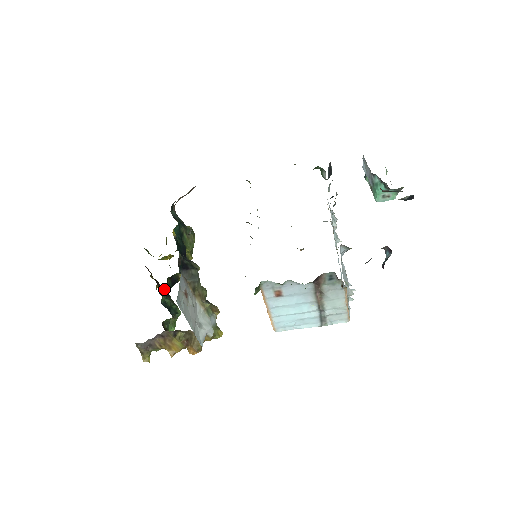
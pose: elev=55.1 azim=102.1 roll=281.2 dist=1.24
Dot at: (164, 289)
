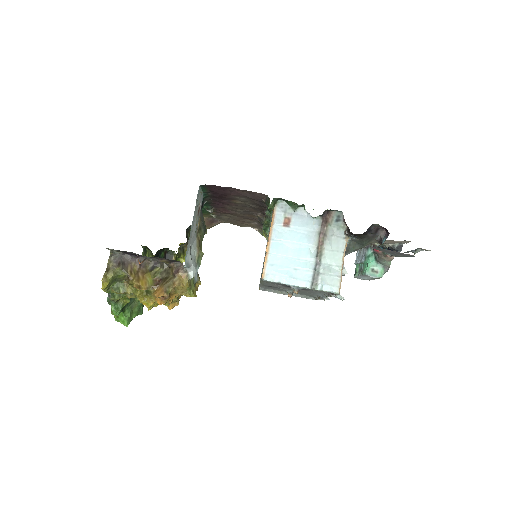
Dot at: (157, 253)
